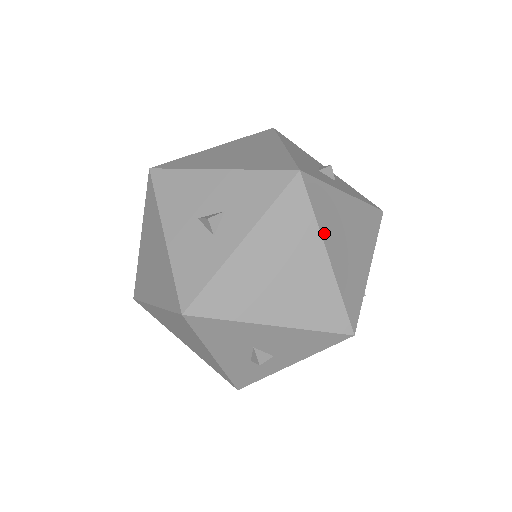
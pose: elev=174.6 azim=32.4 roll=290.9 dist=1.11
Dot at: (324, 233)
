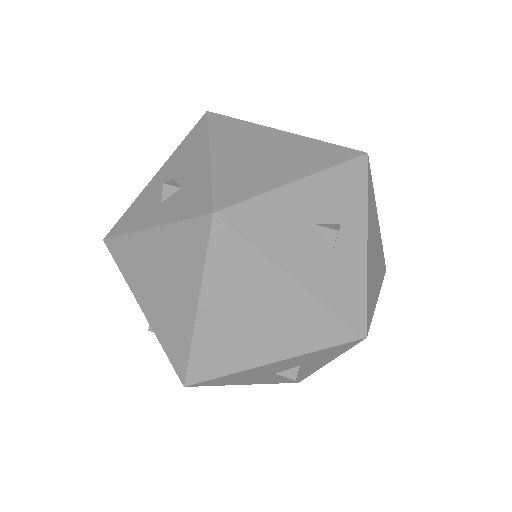
Dot at: (375, 301)
